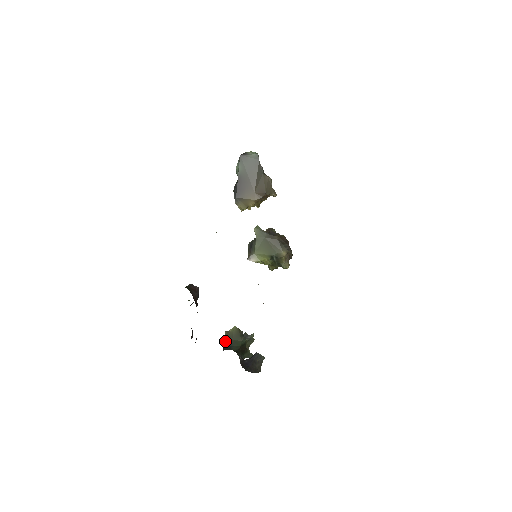
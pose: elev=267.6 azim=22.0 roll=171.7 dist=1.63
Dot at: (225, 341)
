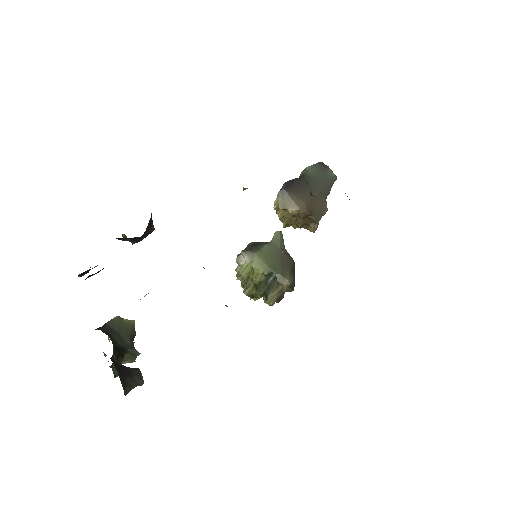
Dot at: (107, 325)
